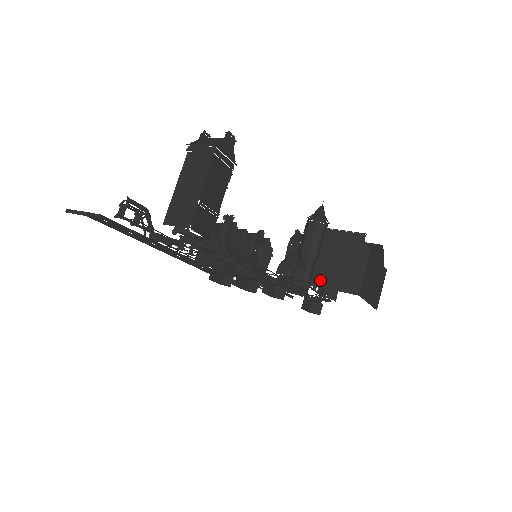
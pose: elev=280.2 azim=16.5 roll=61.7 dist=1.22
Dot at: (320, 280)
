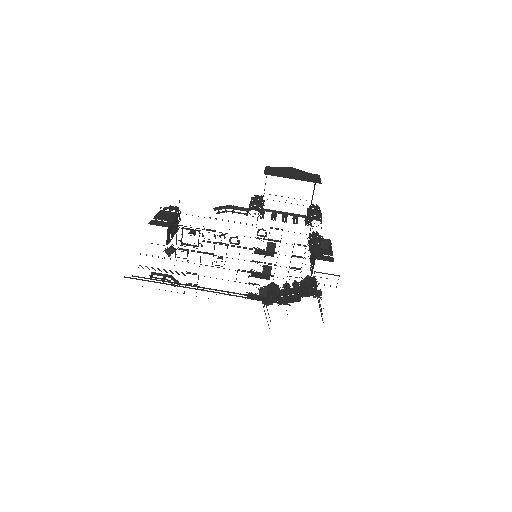
Dot at: occluded
